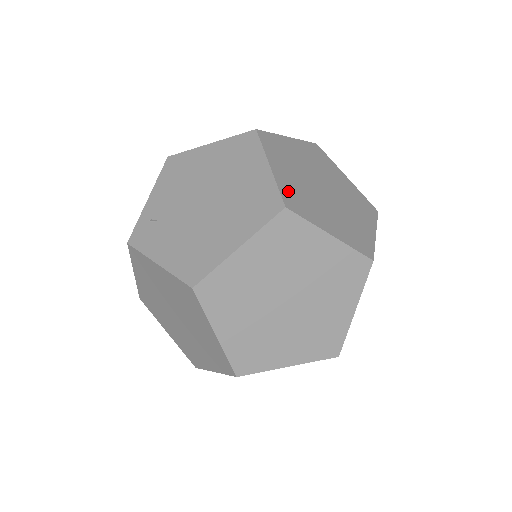
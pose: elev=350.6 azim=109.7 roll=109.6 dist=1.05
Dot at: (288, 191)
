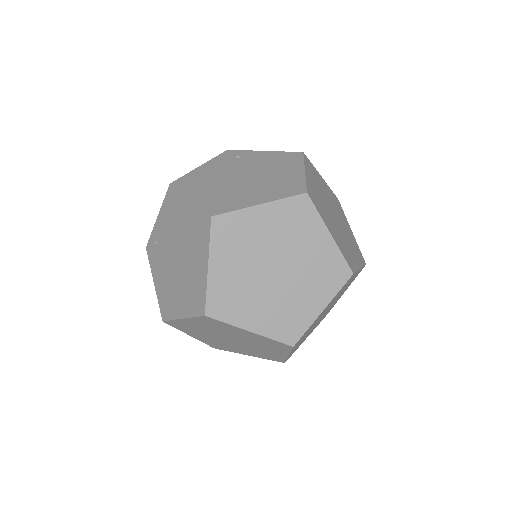
Dot at: (218, 294)
